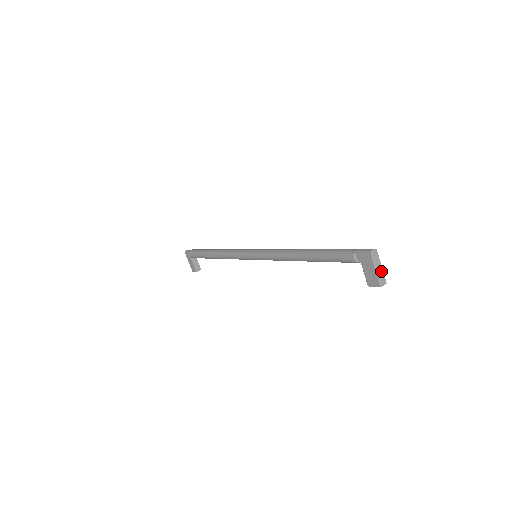
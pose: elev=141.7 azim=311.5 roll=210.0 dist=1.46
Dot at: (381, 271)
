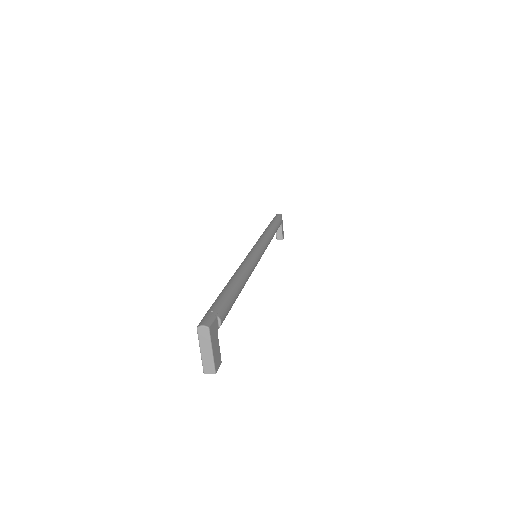
Dot at: (209, 356)
